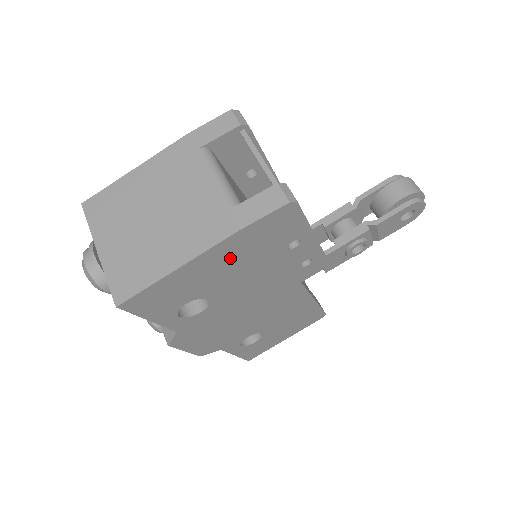
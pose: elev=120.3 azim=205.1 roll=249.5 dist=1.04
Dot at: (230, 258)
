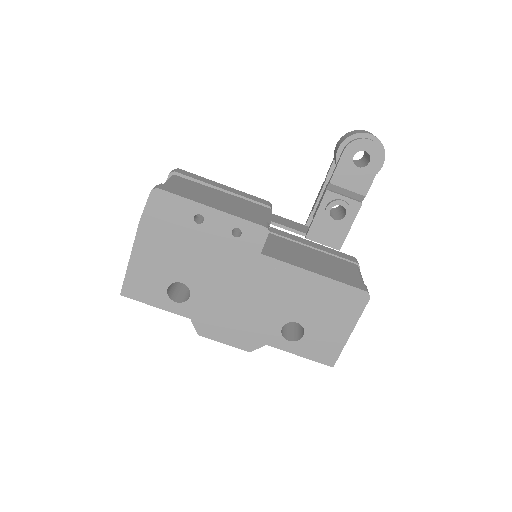
Dot at: (158, 243)
